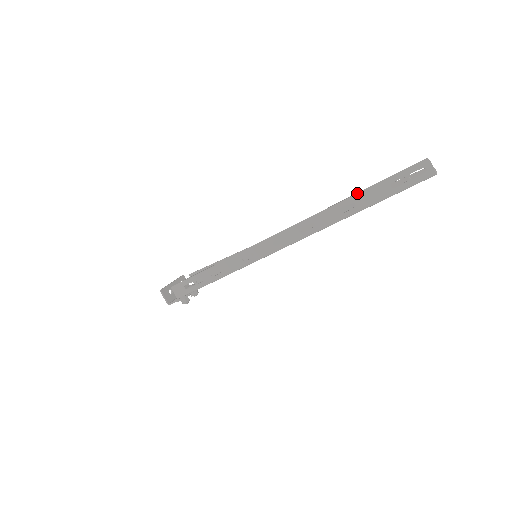
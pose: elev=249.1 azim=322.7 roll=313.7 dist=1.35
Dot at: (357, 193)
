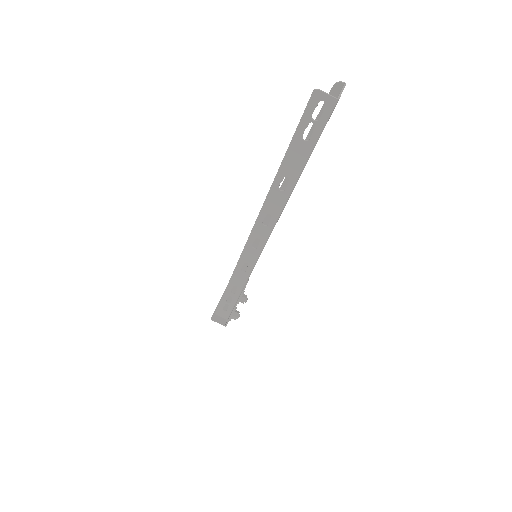
Dot at: (280, 166)
